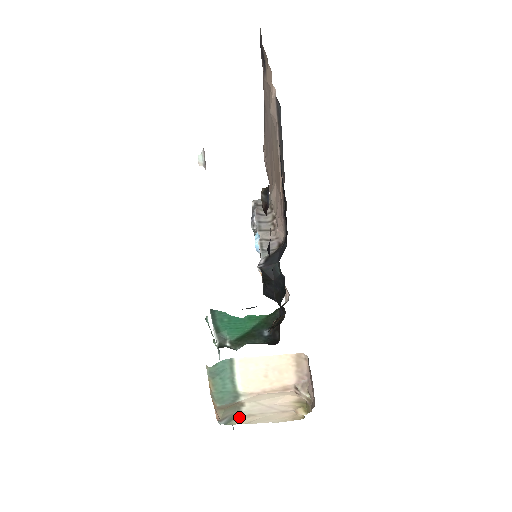
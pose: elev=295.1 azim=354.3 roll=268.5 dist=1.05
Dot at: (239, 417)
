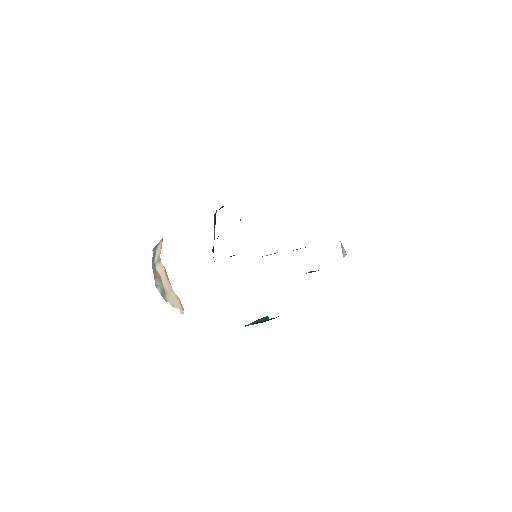
Dot at: (165, 293)
